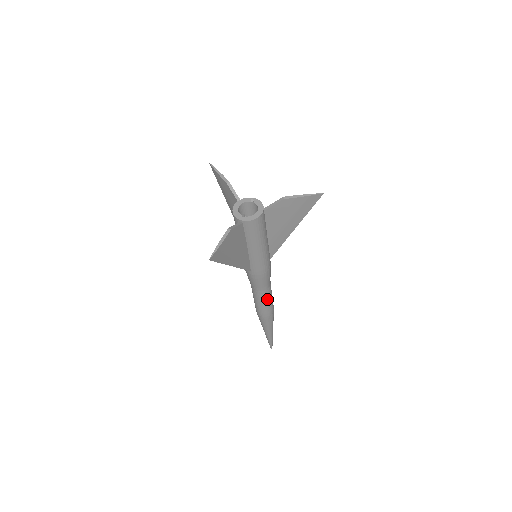
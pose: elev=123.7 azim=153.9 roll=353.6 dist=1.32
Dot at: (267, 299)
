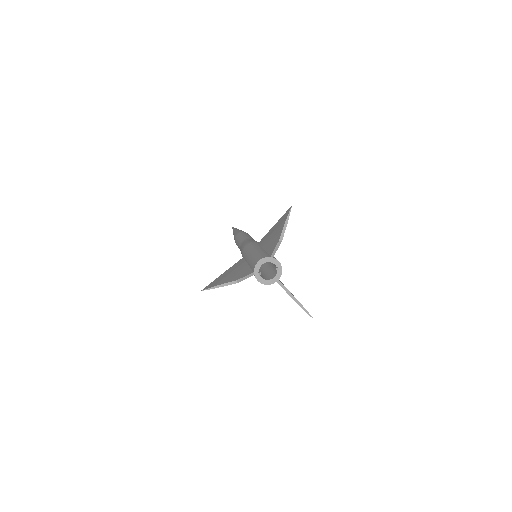
Dot at: occluded
